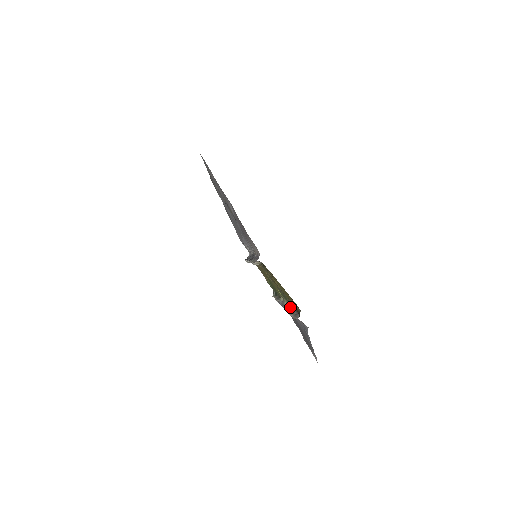
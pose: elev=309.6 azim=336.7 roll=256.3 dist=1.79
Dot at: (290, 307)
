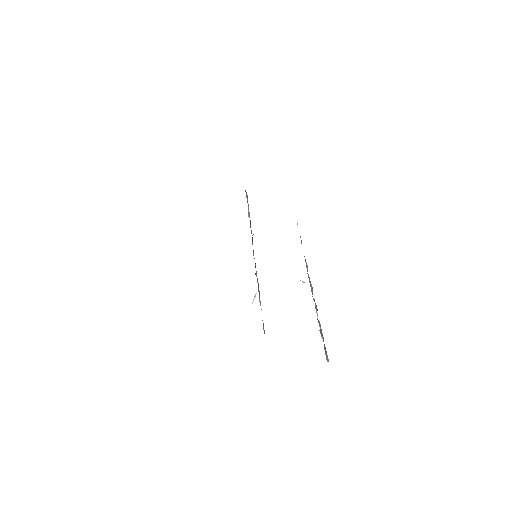
Dot at: occluded
